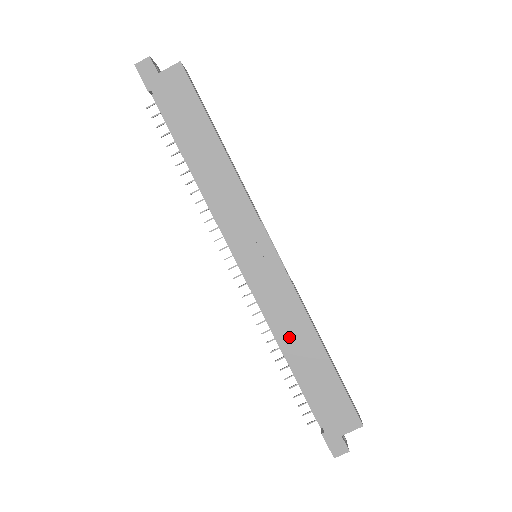
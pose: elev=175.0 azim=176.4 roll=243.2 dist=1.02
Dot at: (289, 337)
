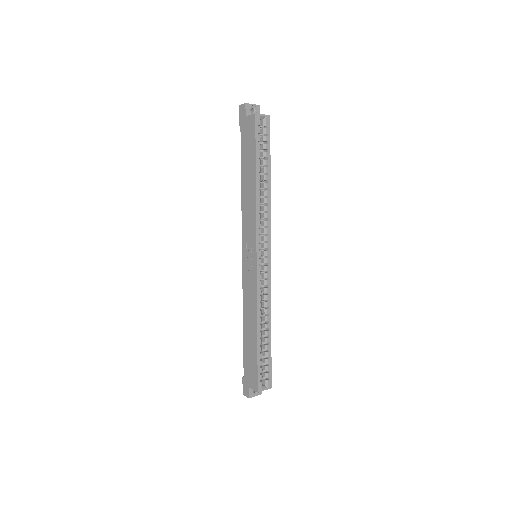
Dot at: (247, 313)
